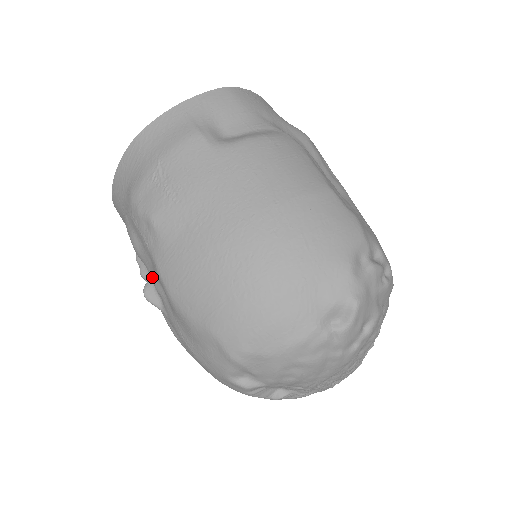
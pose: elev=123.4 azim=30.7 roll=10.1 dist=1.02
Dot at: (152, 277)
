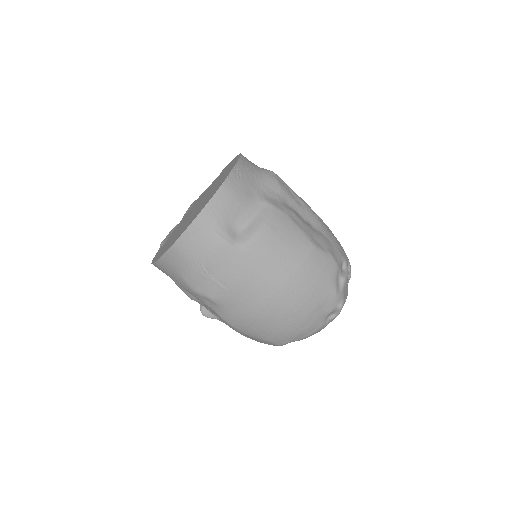
Dot at: (210, 311)
